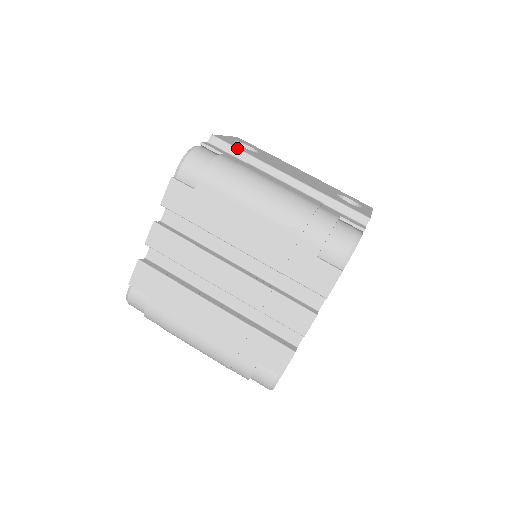
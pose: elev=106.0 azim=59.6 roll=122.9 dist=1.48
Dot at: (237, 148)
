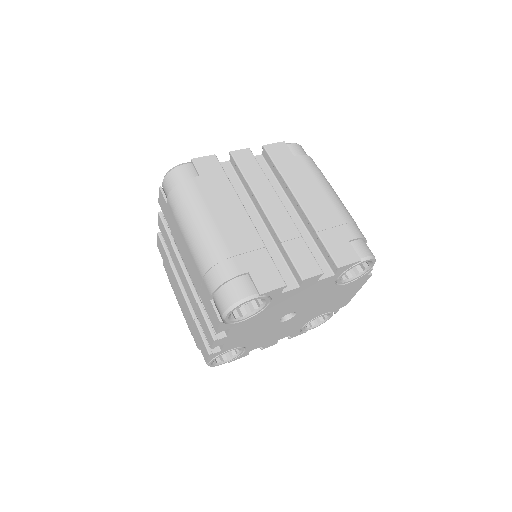
Dot at: occluded
